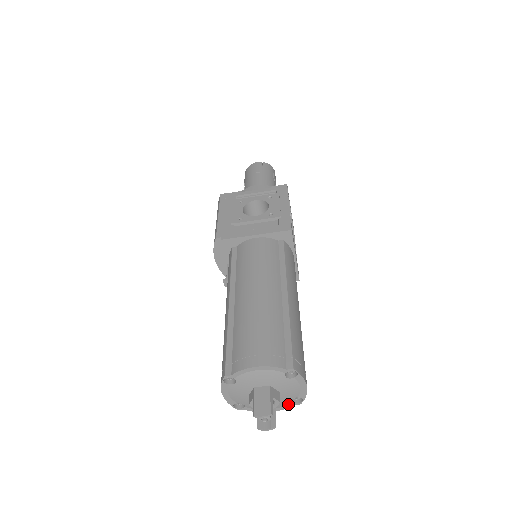
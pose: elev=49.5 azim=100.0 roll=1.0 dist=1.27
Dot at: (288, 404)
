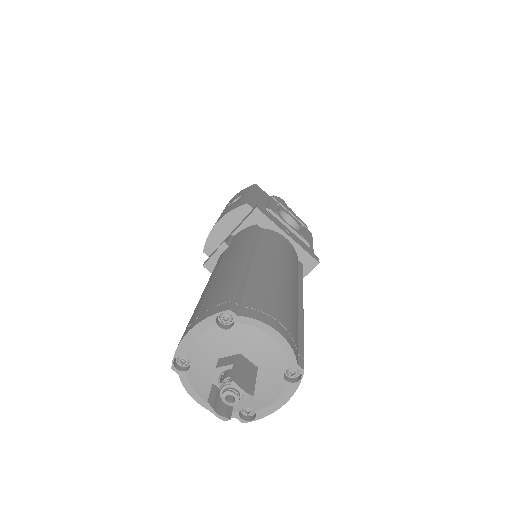
Dot at: (232, 411)
